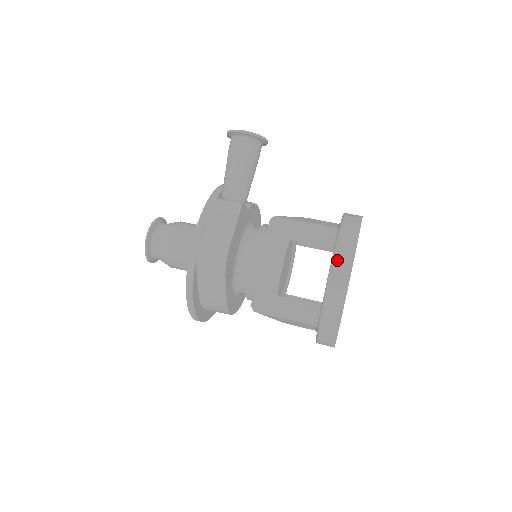
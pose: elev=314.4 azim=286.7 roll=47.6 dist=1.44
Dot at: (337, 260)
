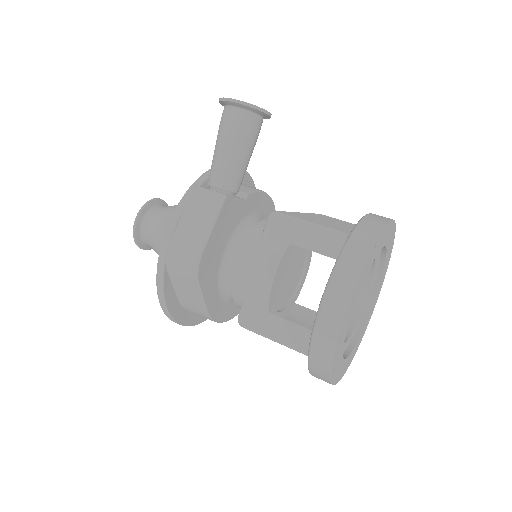
Dot at: (334, 283)
